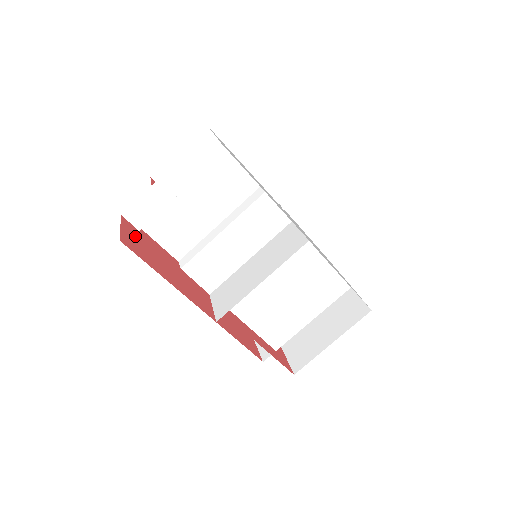
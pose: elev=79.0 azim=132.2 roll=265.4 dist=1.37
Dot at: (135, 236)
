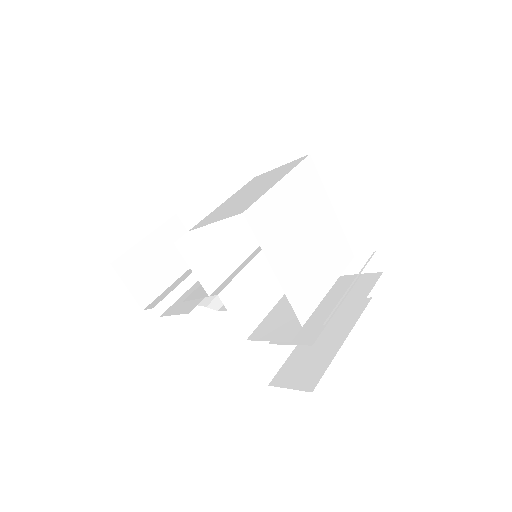
Dot at: occluded
